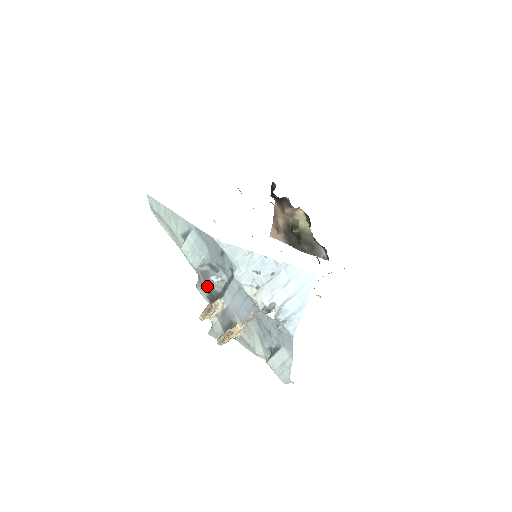
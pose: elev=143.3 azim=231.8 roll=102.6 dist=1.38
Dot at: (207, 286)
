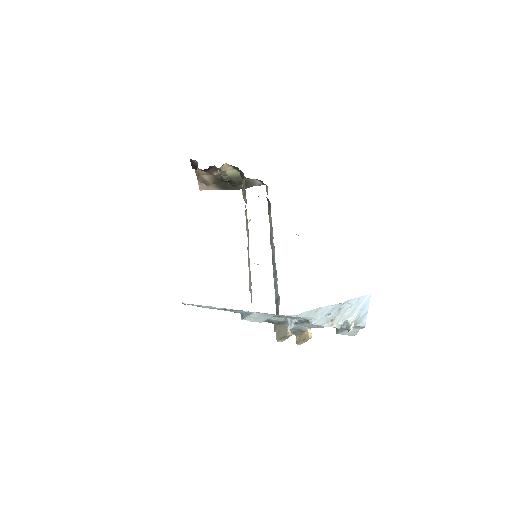
Dot at: occluded
